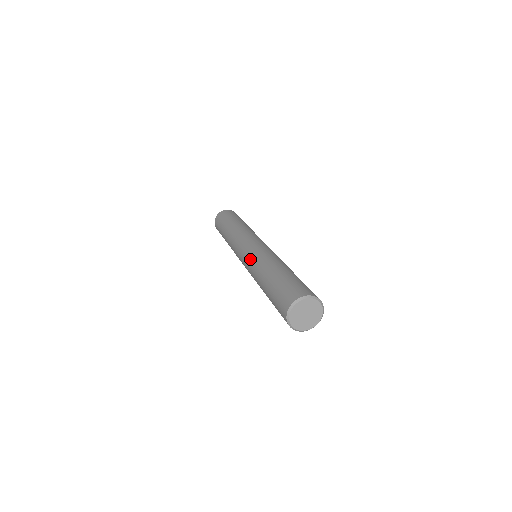
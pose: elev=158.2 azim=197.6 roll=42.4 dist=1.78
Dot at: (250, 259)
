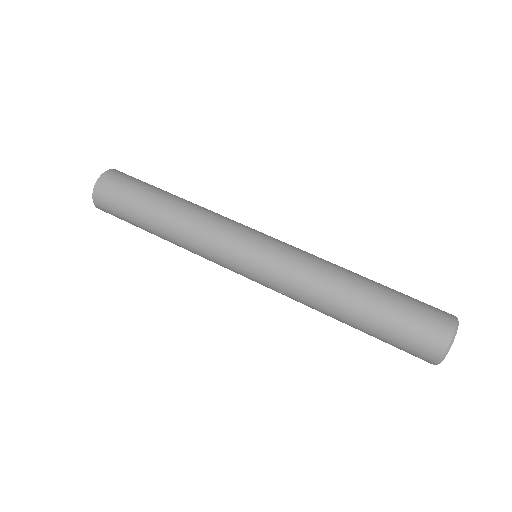
Dot at: (286, 270)
